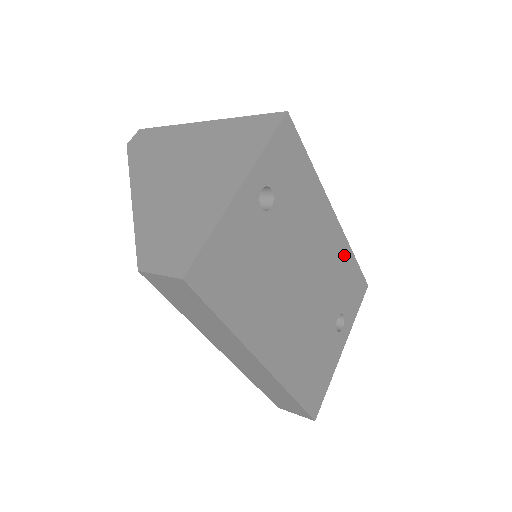
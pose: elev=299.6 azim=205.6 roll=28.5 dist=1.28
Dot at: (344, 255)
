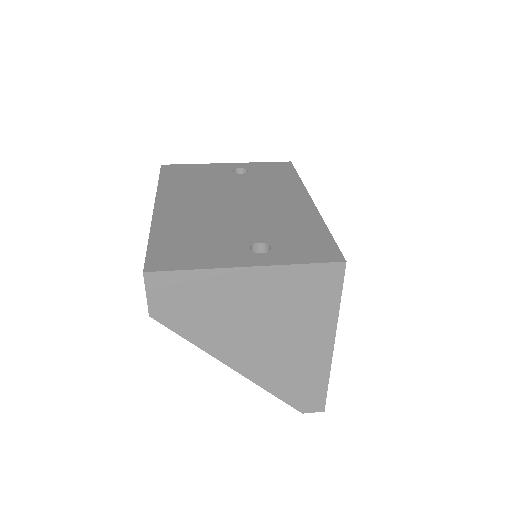
Dot at: (309, 221)
